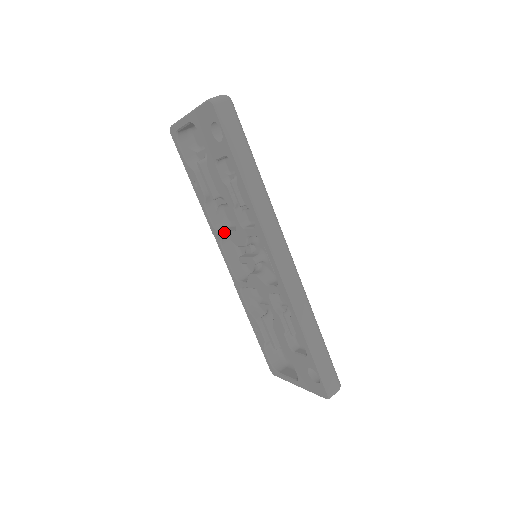
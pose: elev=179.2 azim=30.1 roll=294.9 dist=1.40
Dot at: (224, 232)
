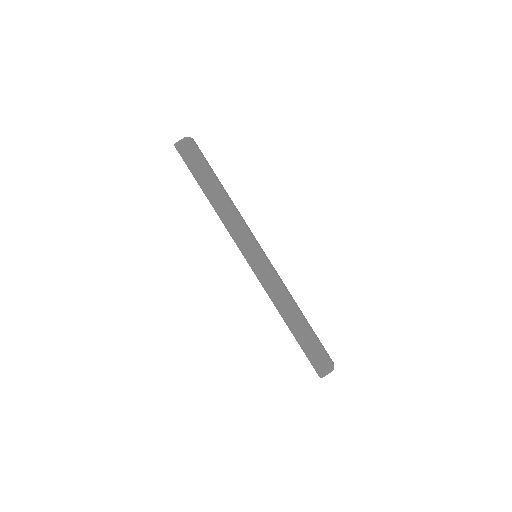
Dot at: occluded
